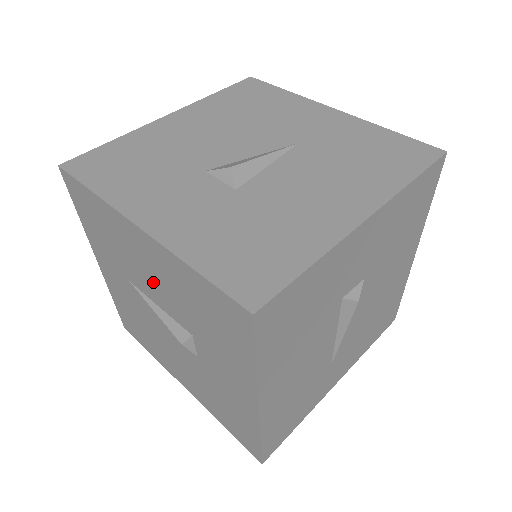
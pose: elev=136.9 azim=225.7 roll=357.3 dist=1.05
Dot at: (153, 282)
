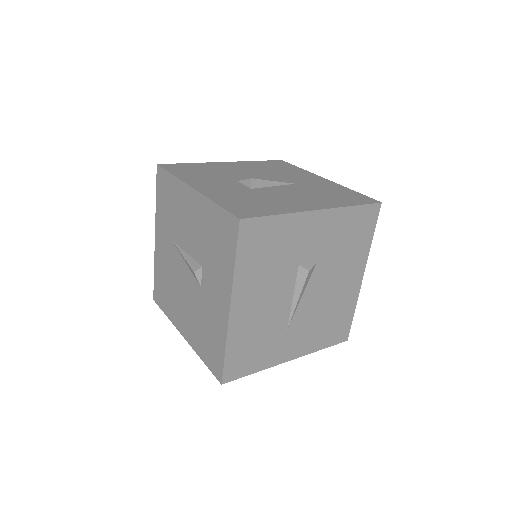
Dot at: (189, 231)
